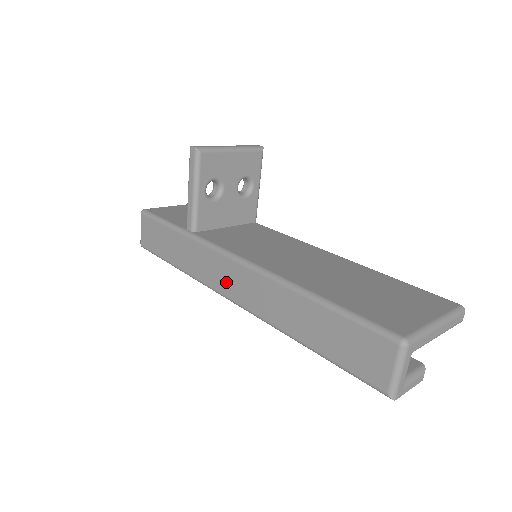
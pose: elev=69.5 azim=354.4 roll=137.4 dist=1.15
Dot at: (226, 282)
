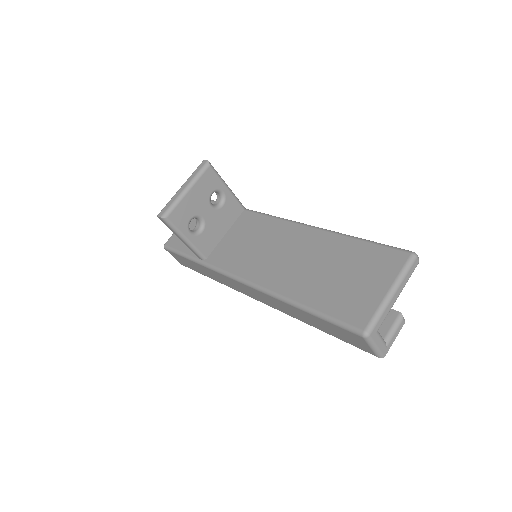
Dot at: (246, 292)
